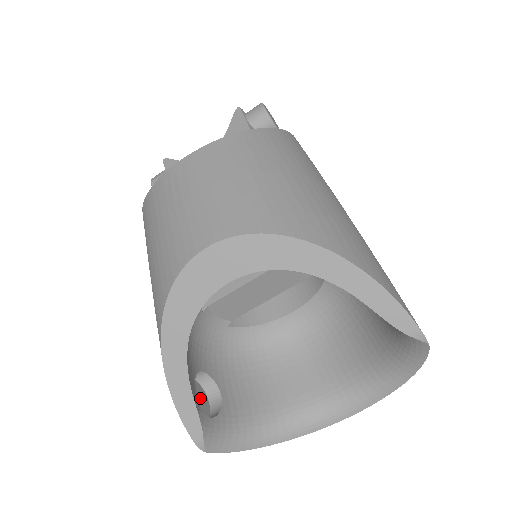
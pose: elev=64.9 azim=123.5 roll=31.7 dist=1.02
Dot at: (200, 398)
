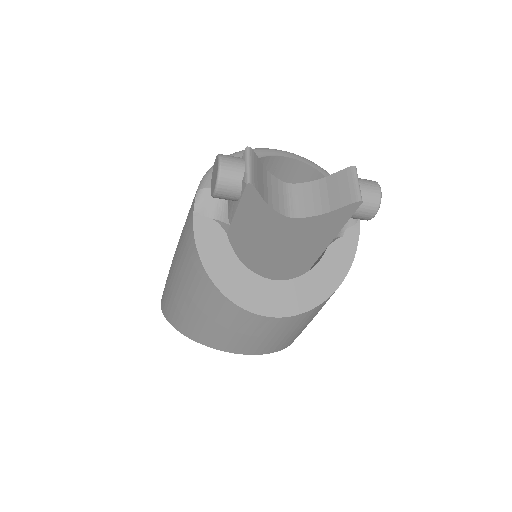
Dot at: occluded
